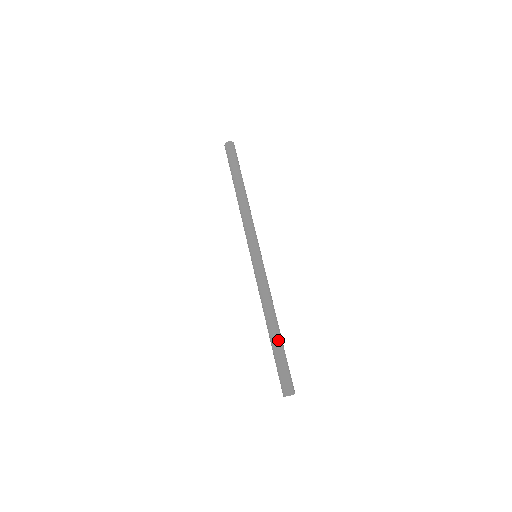
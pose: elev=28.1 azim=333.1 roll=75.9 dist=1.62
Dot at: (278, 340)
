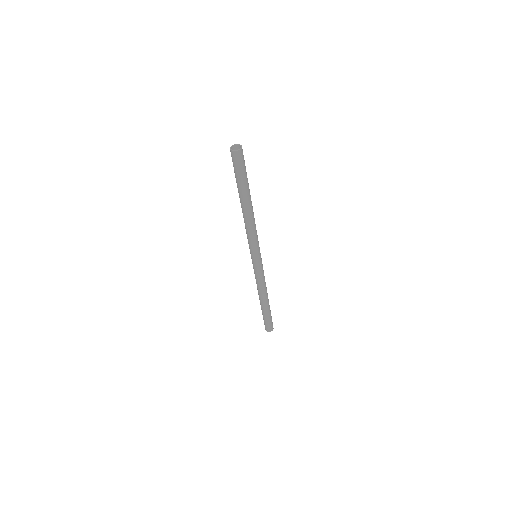
Dot at: (269, 307)
